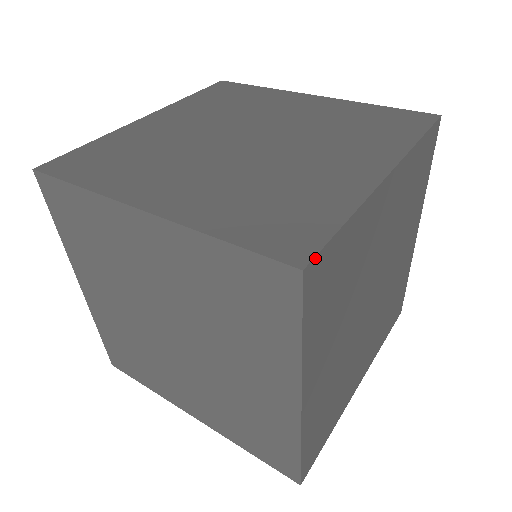
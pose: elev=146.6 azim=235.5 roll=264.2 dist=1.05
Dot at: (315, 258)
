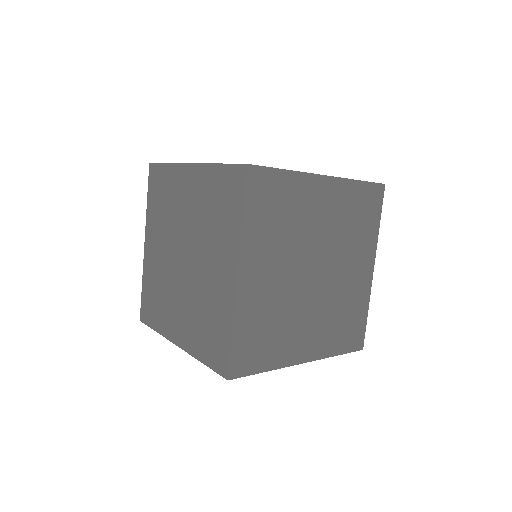
Dot at: (257, 166)
